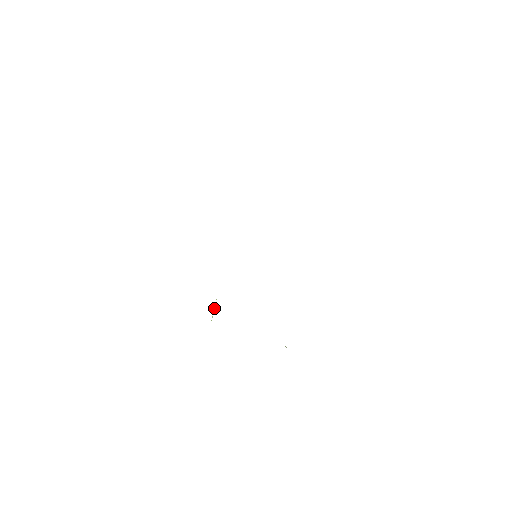
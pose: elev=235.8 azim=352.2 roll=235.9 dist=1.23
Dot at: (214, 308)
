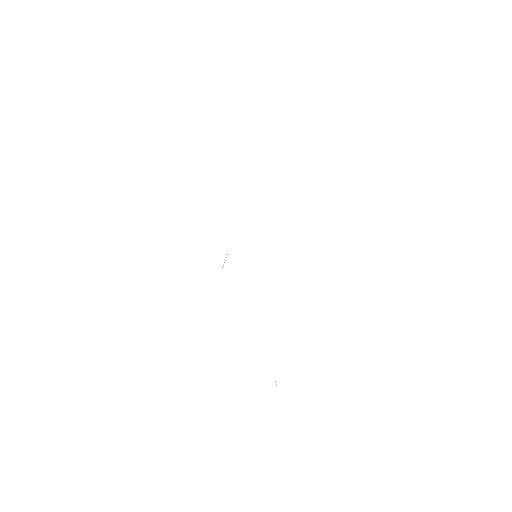
Dot at: (225, 260)
